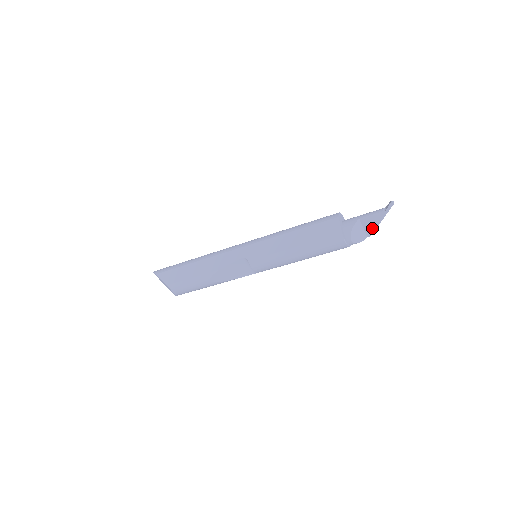
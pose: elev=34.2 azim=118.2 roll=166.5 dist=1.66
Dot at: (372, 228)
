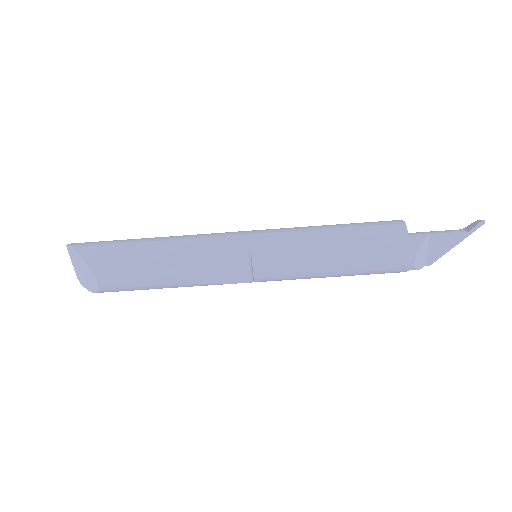
Dot at: (438, 254)
